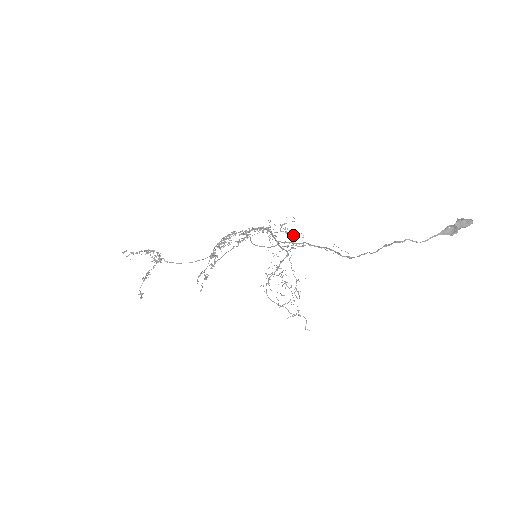
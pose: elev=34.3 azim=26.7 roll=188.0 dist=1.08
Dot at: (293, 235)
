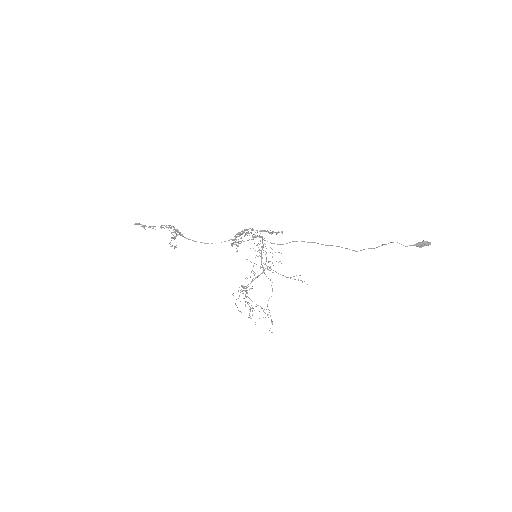
Dot at: occluded
